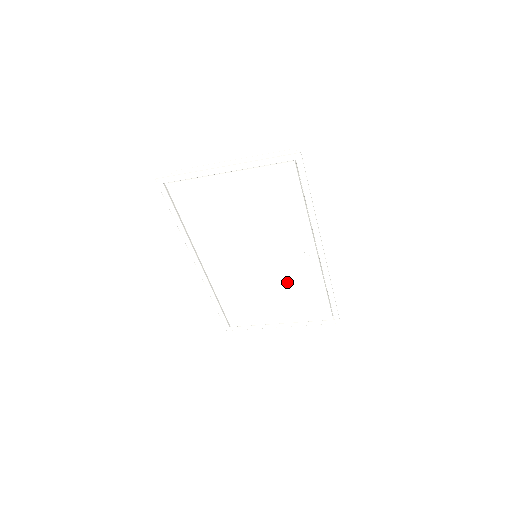
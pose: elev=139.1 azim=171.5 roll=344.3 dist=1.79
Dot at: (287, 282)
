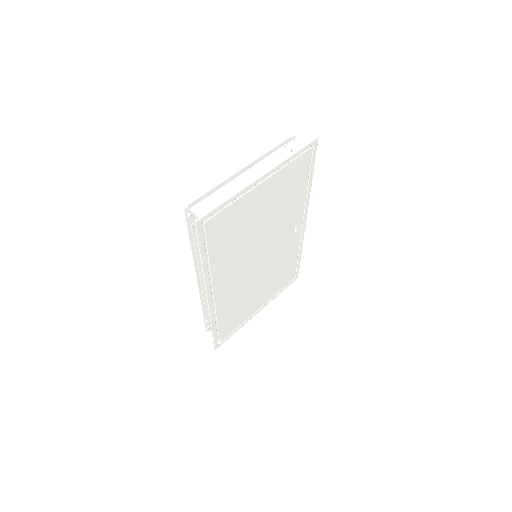
Dot at: (275, 266)
